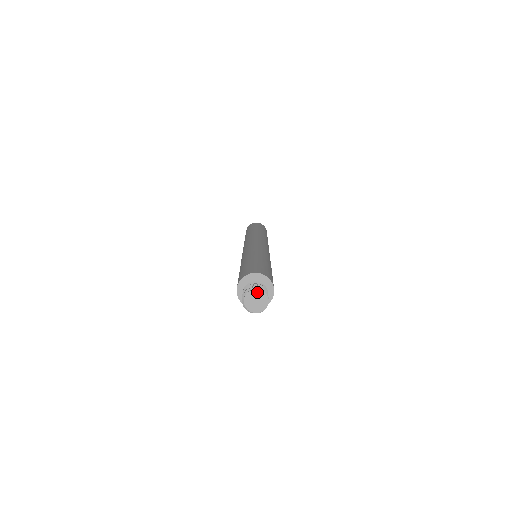
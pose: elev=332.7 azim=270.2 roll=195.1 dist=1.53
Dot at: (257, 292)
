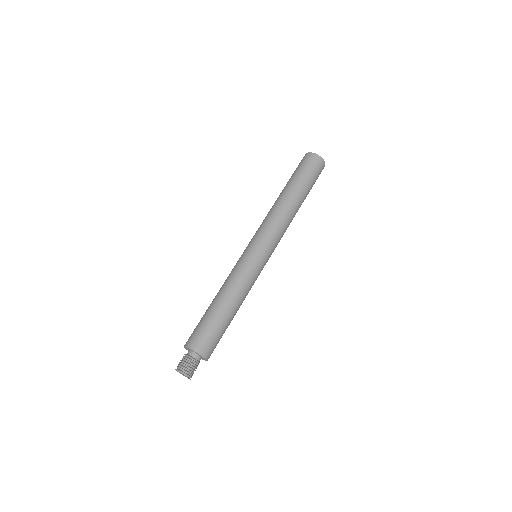
Dot at: (184, 375)
